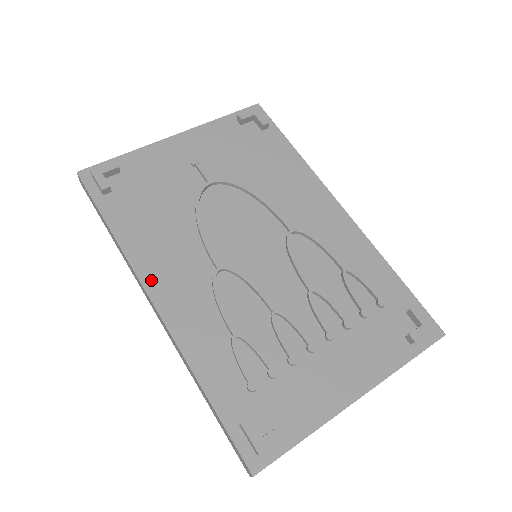
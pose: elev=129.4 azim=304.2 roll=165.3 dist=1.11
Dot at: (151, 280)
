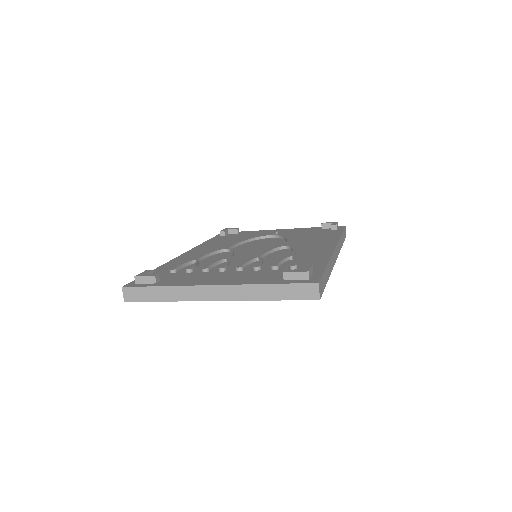
Dot at: (195, 250)
